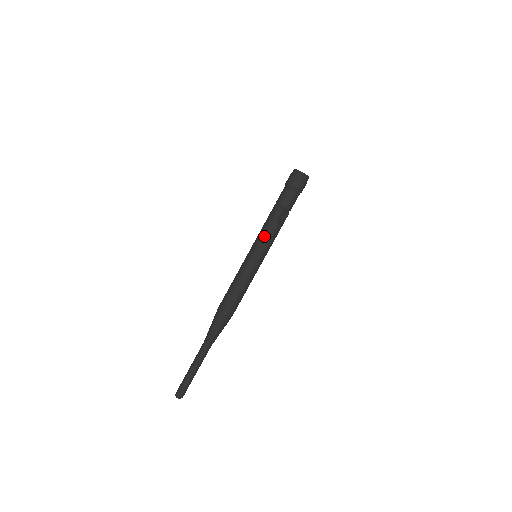
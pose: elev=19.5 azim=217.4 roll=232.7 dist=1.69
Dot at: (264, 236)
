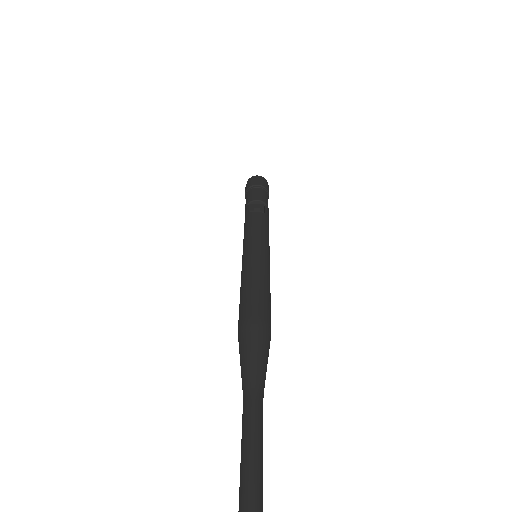
Dot at: (245, 232)
